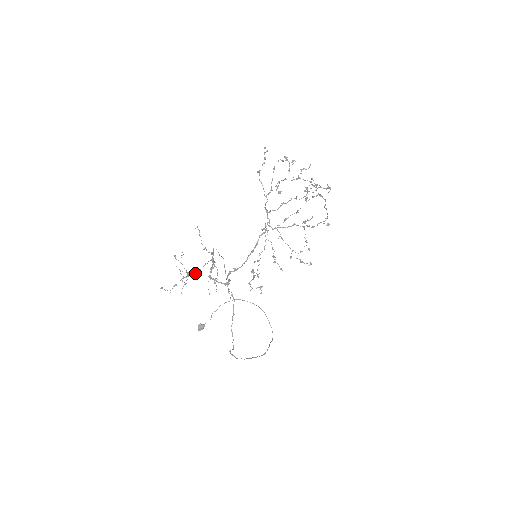
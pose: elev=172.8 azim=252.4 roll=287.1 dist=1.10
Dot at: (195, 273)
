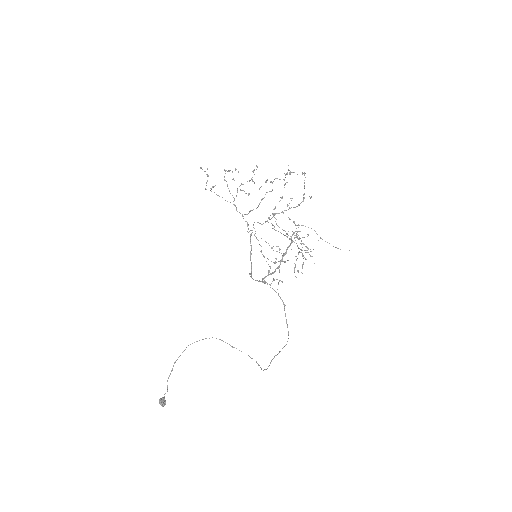
Dot at: (299, 252)
